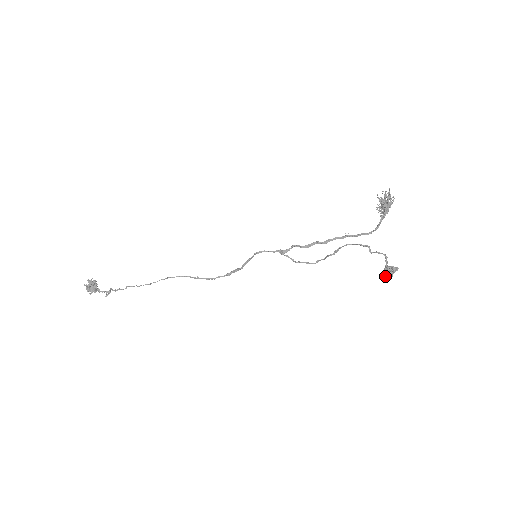
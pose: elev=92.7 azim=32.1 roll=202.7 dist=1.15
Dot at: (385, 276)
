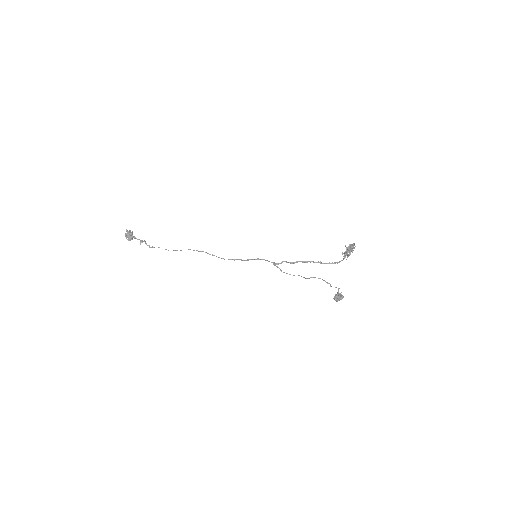
Dot at: (335, 300)
